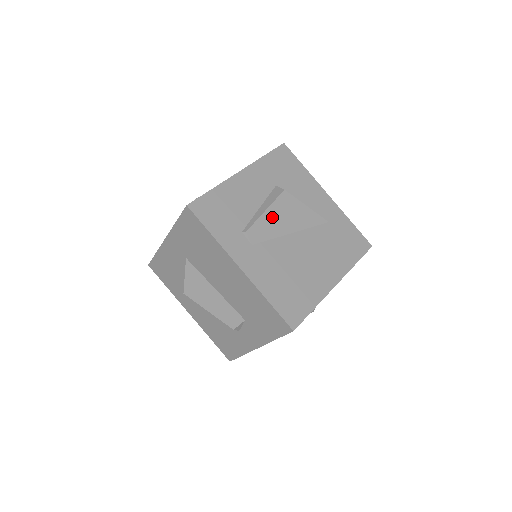
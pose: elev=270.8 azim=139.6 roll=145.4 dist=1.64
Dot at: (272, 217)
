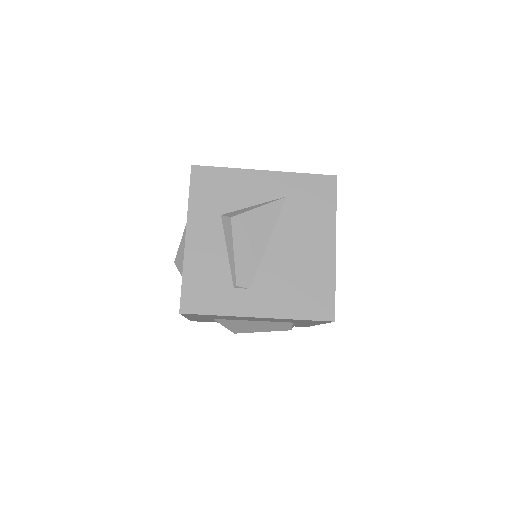
Dot at: (243, 250)
